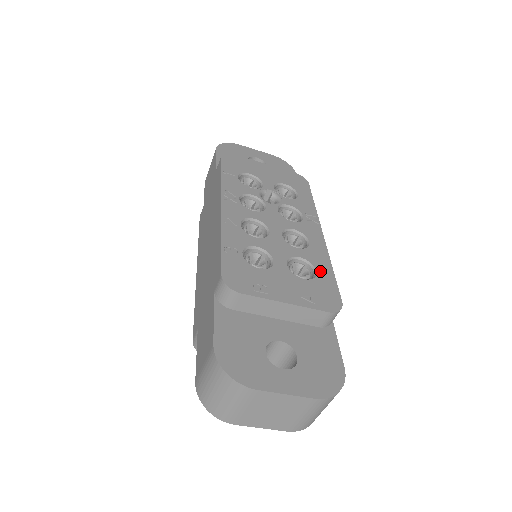
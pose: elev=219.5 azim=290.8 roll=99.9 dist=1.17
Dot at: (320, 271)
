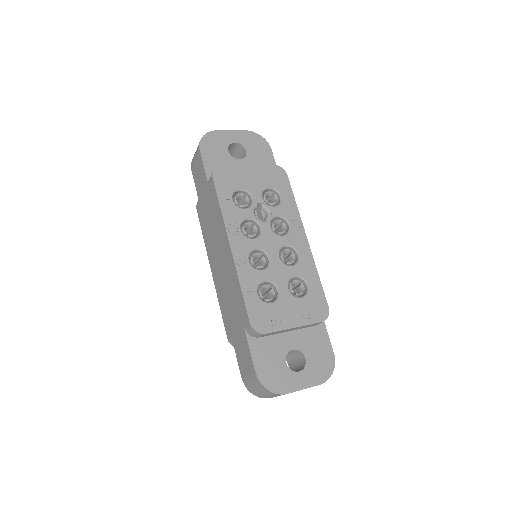
Dot at: (311, 283)
